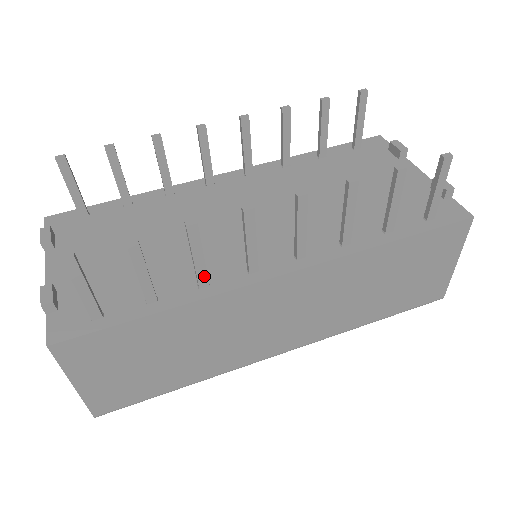
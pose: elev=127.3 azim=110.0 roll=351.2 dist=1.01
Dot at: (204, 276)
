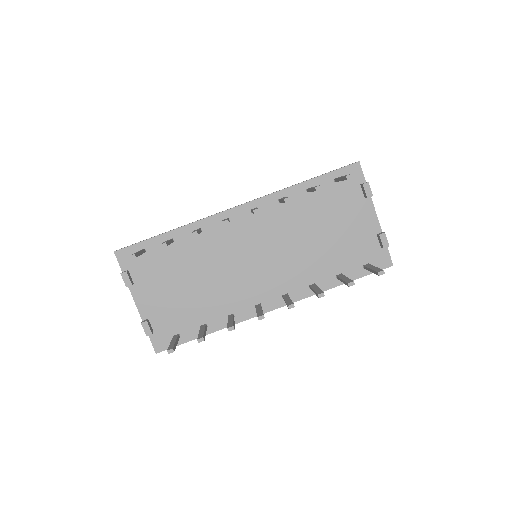
Dot at: occluded
